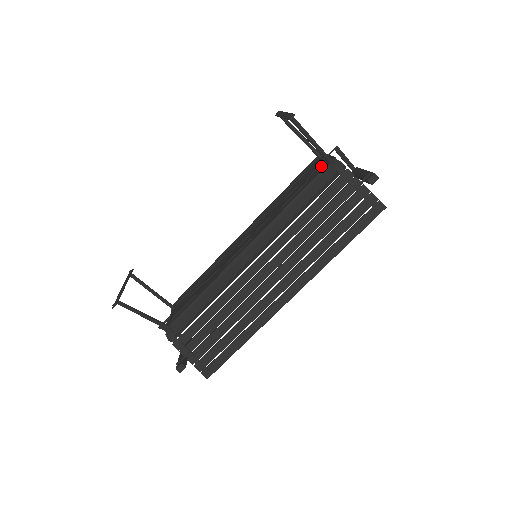
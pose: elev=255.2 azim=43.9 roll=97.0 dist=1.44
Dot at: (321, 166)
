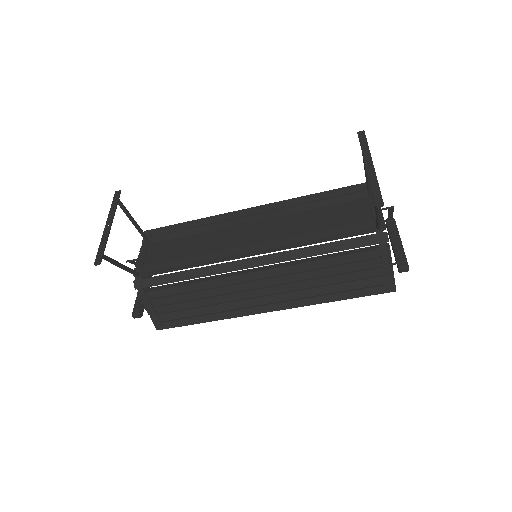
Dot at: (367, 218)
